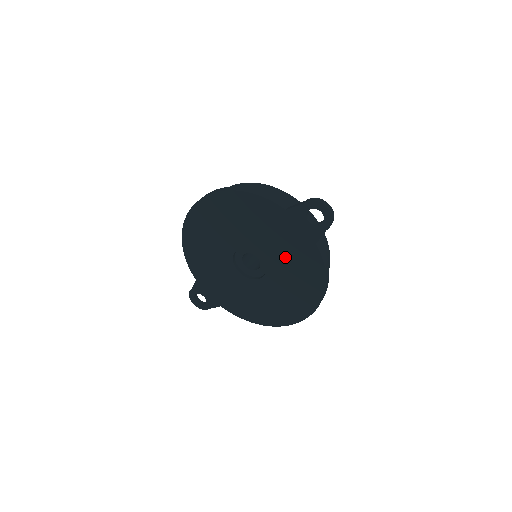
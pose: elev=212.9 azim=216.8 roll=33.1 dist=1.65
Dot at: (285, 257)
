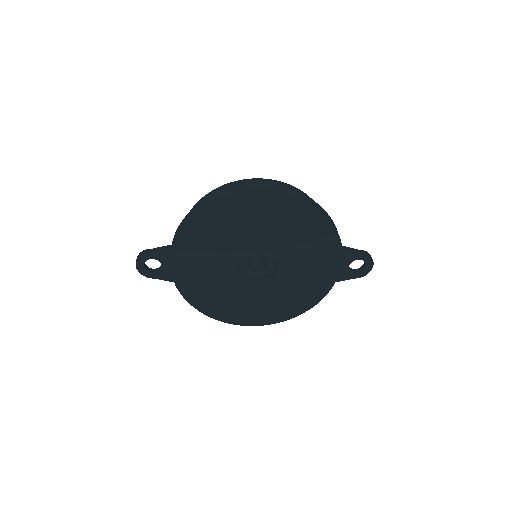
Dot at: (298, 278)
